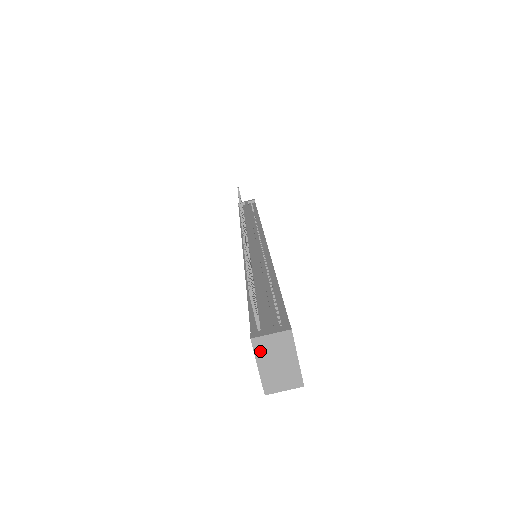
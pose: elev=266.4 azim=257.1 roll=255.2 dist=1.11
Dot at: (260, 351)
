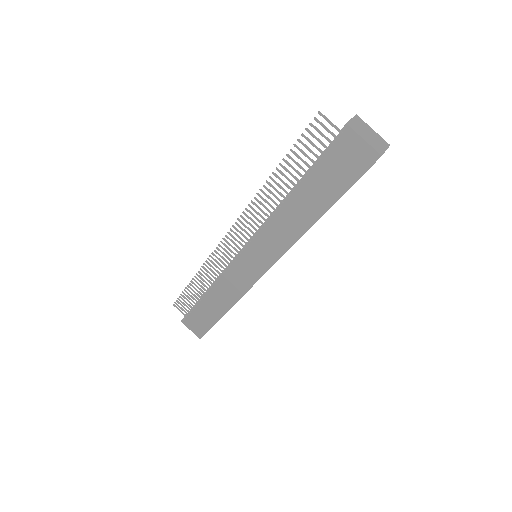
Dot at: (356, 130)
